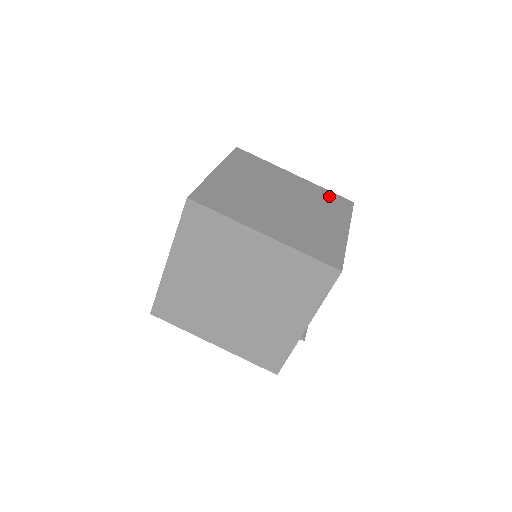
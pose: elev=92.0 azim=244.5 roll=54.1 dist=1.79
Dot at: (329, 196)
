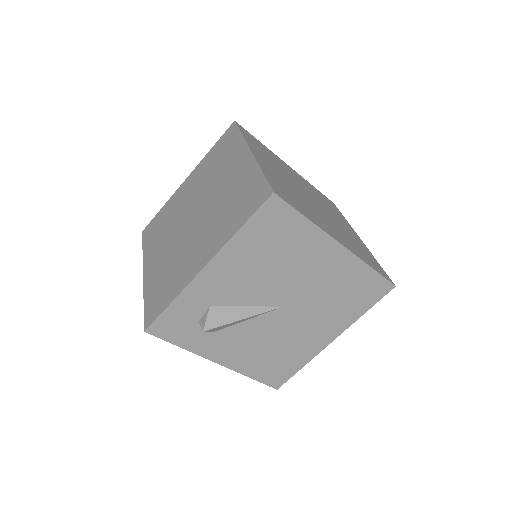
Dot at: (371, 258)
